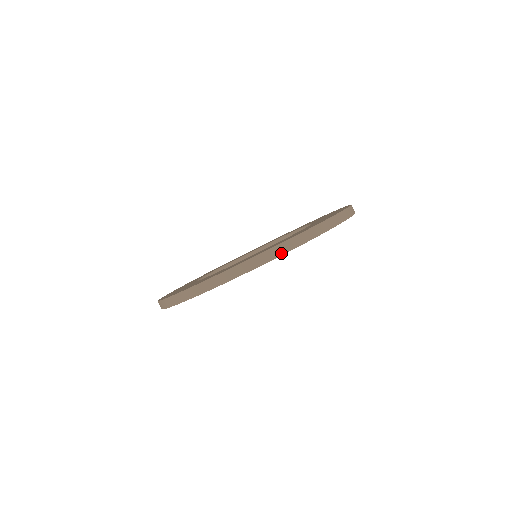
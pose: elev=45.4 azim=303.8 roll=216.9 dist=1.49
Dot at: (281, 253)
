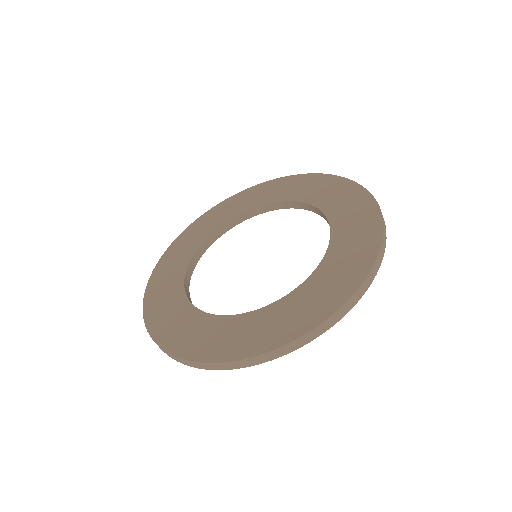
Dot at: (287, 352)
